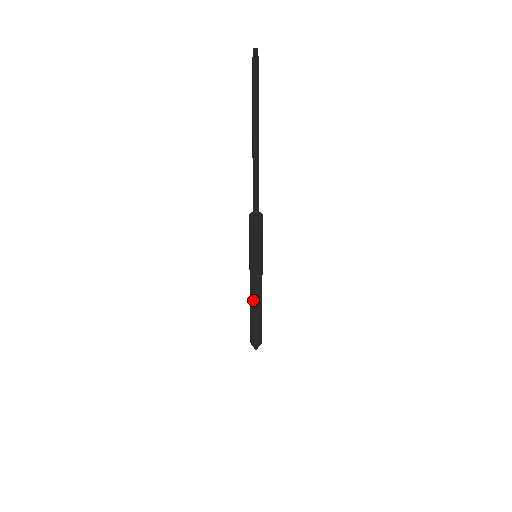
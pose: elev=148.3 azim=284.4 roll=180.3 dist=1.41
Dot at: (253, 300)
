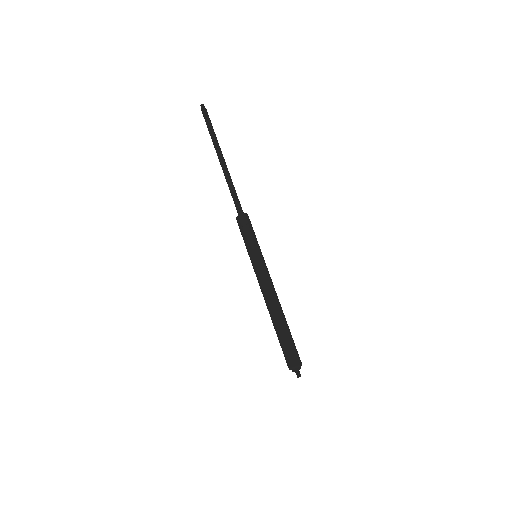
Dot at: (270, 302)
